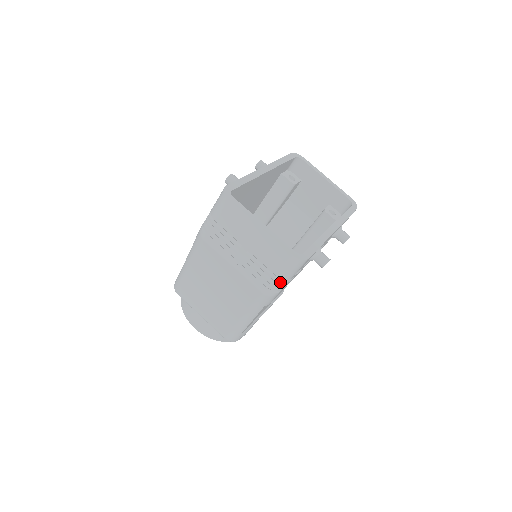
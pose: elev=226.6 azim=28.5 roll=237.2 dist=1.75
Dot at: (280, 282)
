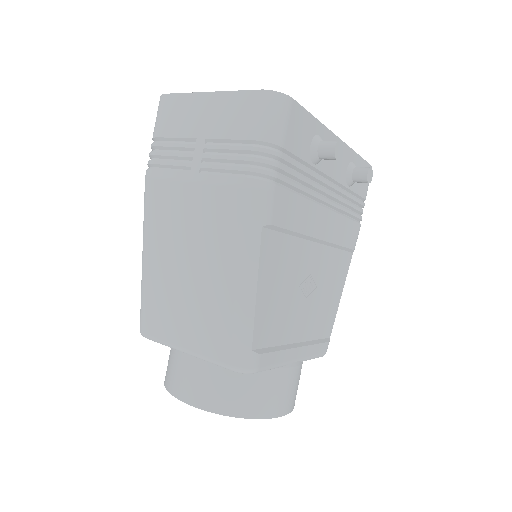
Dot at: (264, 151)
